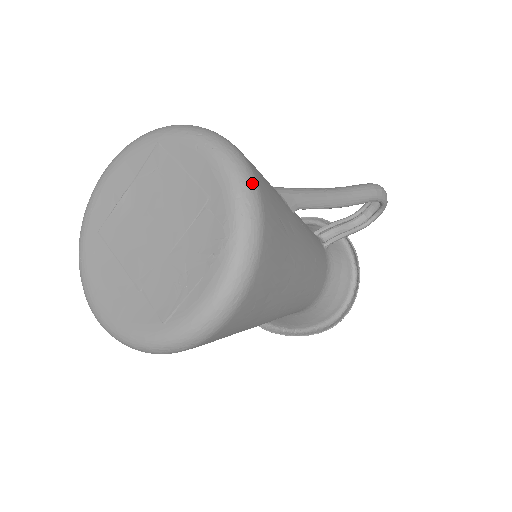
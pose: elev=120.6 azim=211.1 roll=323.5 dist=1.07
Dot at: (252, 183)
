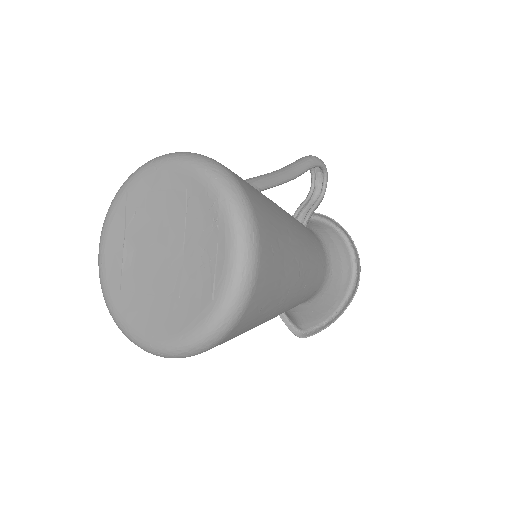
Dot at: (209, 159)
